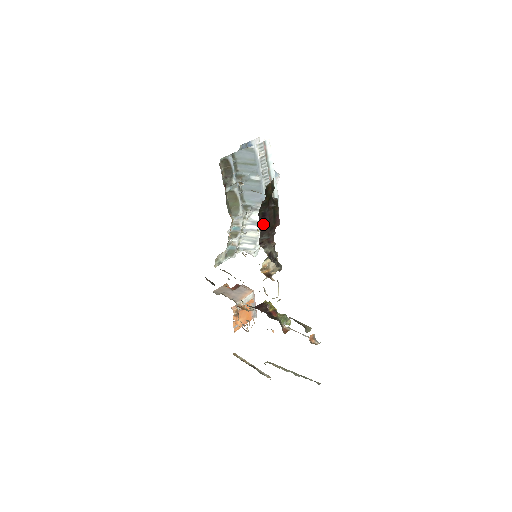
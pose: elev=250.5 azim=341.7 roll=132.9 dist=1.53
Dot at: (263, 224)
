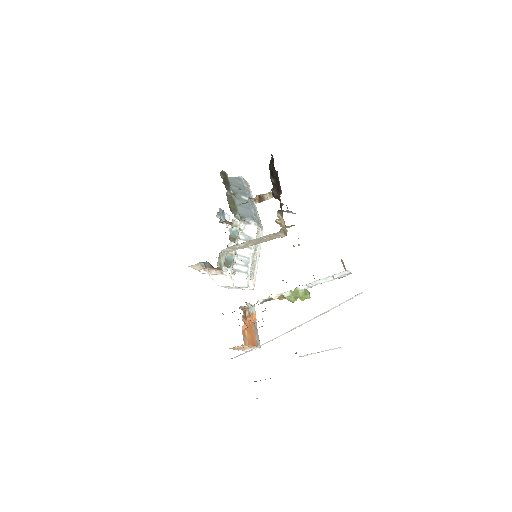
Dot at: (272, 180)
